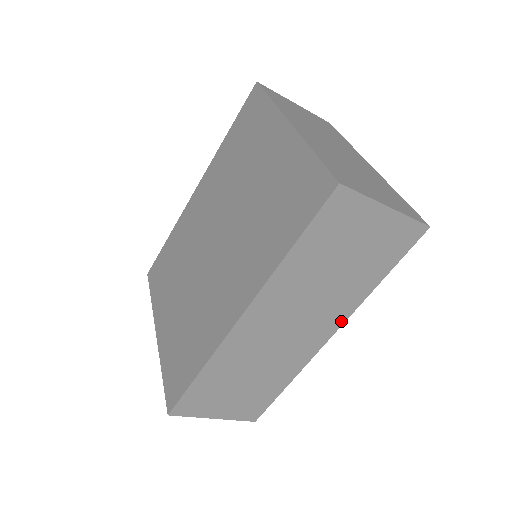
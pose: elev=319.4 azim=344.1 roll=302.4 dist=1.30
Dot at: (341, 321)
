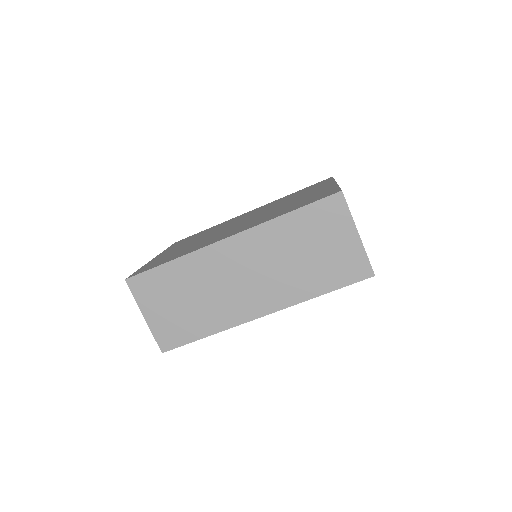
Dot at: (279, 307)
